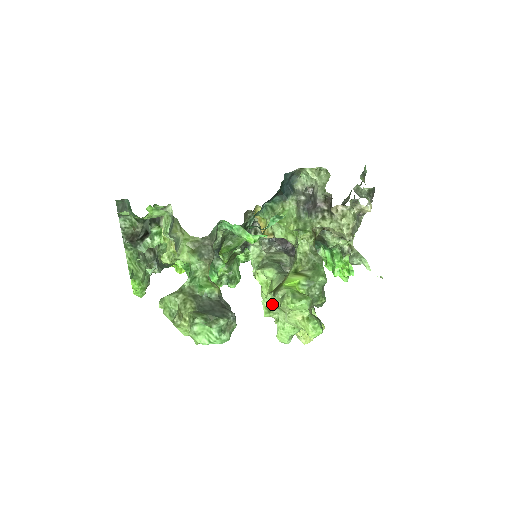
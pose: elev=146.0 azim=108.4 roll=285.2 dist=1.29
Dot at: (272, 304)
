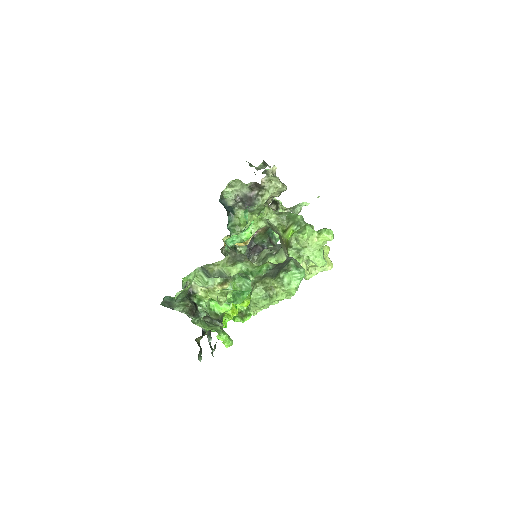
Dot at: (296, 254)
